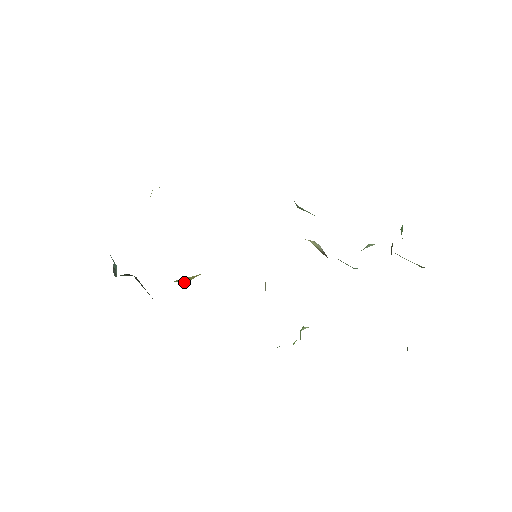
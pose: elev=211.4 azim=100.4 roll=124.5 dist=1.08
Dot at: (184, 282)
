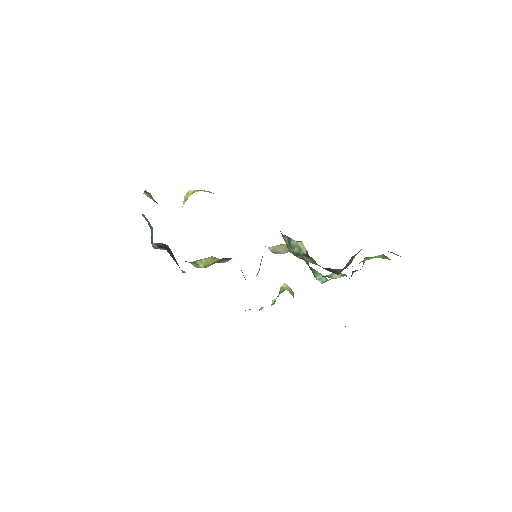
Dot at: (202, 266)
